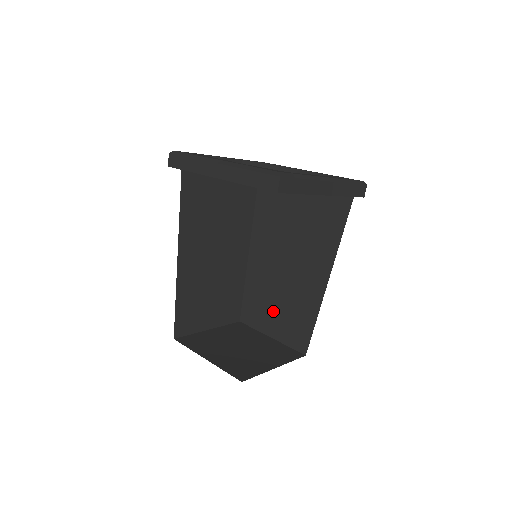
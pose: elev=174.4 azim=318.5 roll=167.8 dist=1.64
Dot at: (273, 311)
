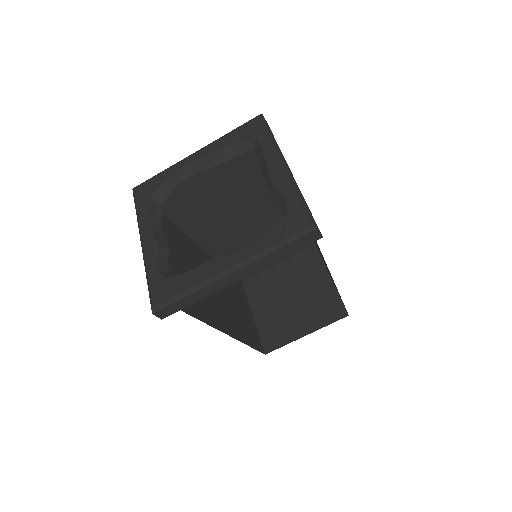
Dot at: occluded
